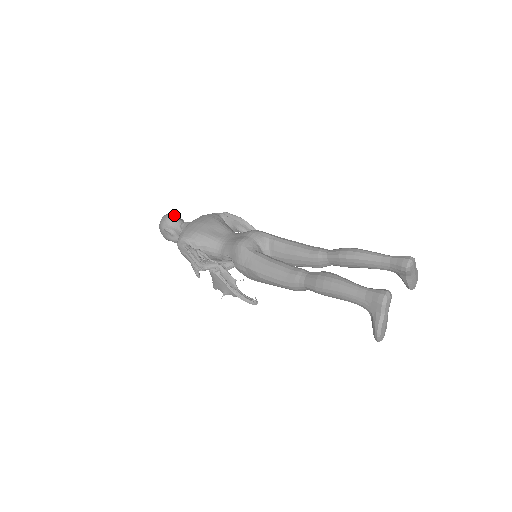
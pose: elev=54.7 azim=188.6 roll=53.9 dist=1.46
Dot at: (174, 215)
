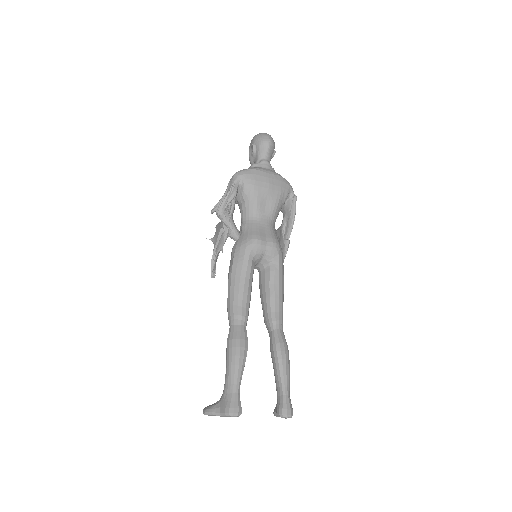
Dot at: (272, 146)
